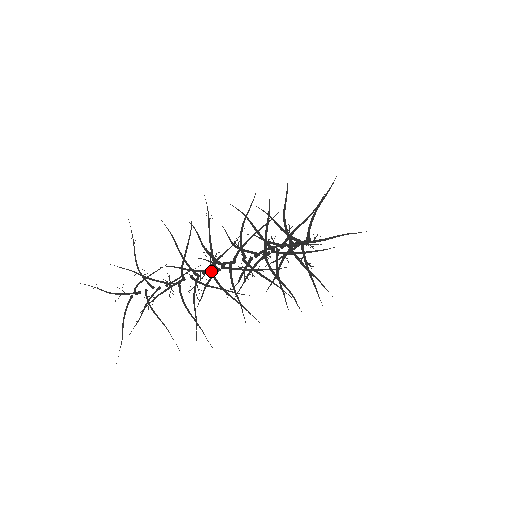
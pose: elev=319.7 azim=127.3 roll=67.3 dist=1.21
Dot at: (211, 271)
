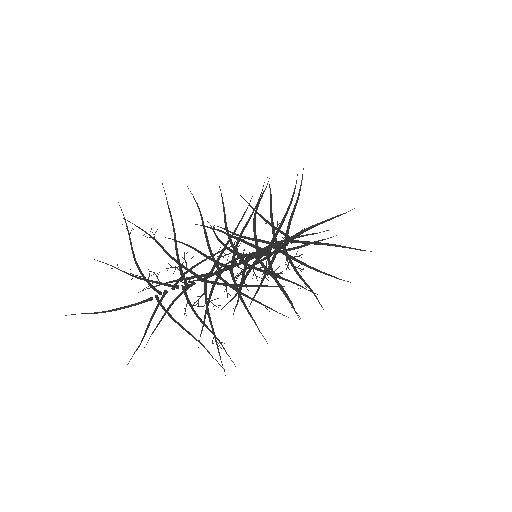
Dot at: (221, 271)
